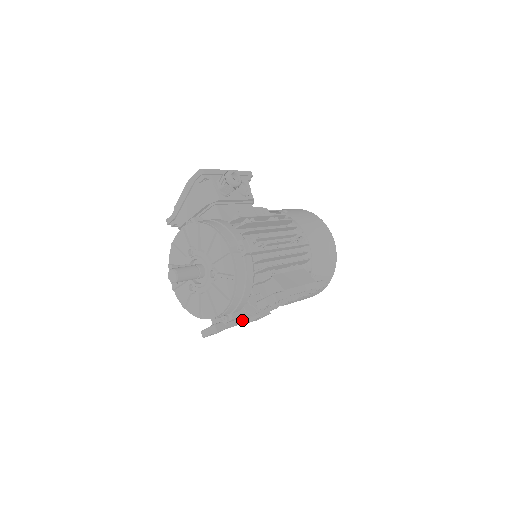
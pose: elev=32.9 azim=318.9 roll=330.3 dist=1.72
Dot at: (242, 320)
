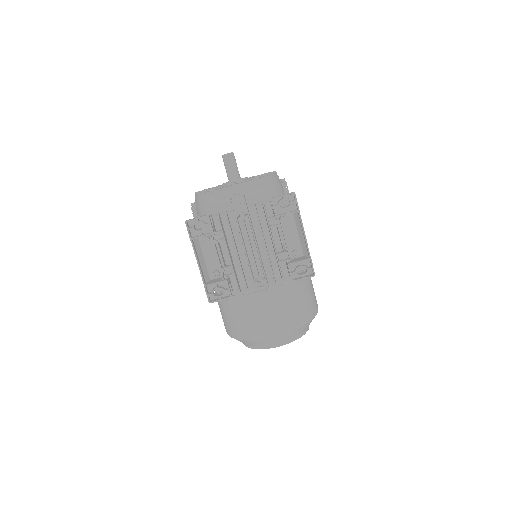
Dot at: (204, 279)
